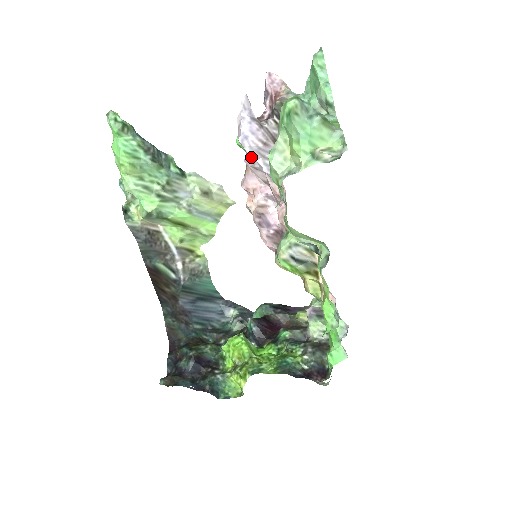
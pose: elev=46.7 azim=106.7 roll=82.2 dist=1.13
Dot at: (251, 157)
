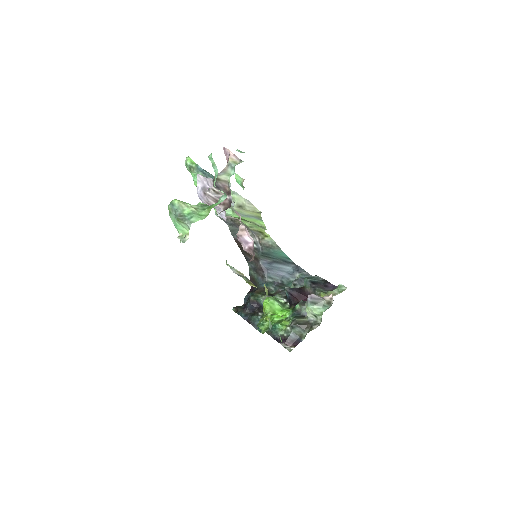
Dot at: occluded
